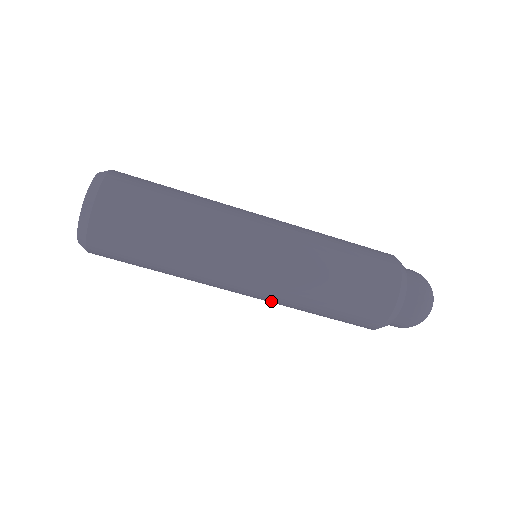
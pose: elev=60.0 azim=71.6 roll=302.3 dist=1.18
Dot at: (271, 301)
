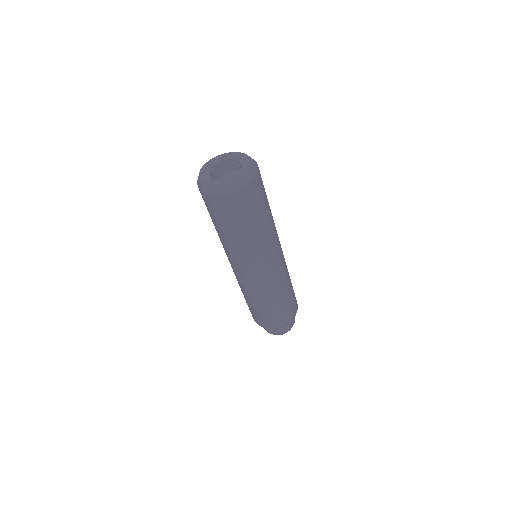
Dot at: (260, 287)
